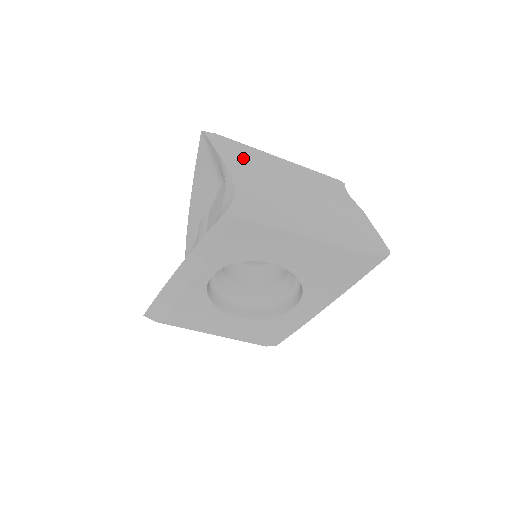
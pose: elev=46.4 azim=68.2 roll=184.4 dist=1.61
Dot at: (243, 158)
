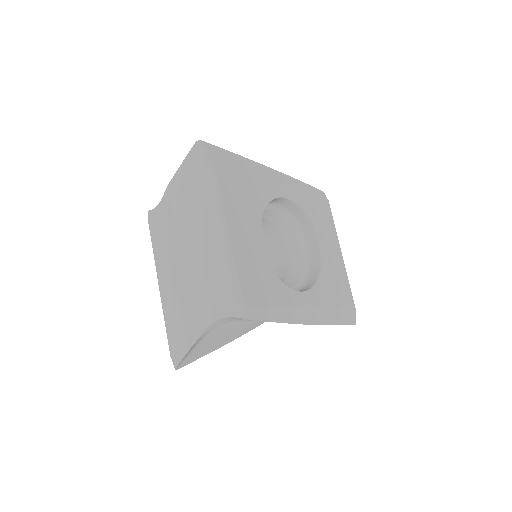
Dot at: occluded
